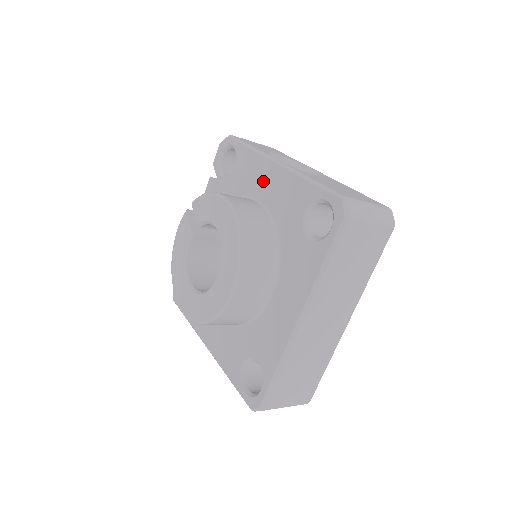
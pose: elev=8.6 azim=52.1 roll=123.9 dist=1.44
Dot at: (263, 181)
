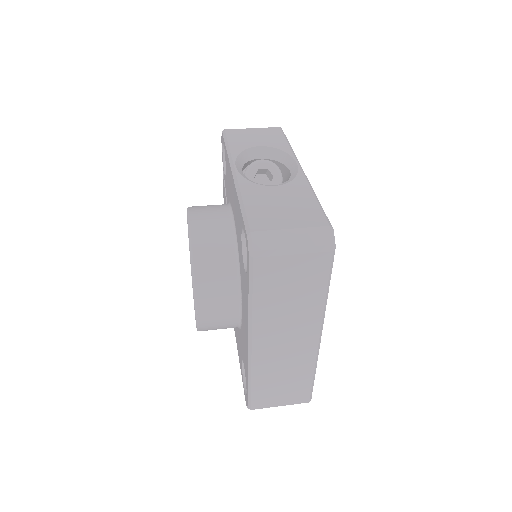
Dot at: (231, 191)
